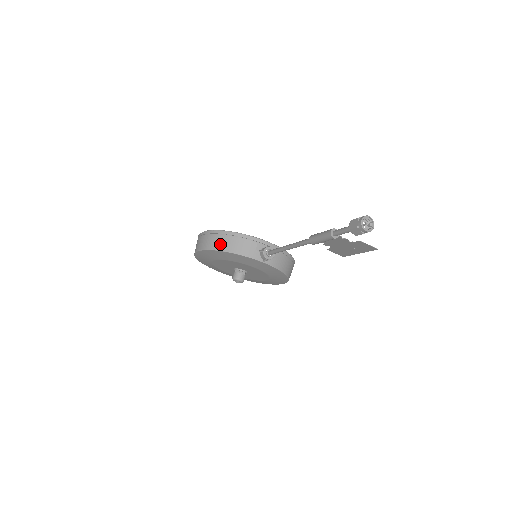
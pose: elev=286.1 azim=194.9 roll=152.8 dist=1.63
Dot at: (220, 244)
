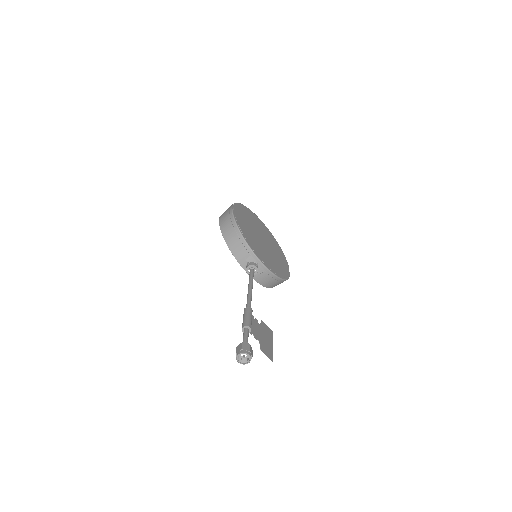
Dot at: (227, 233)
